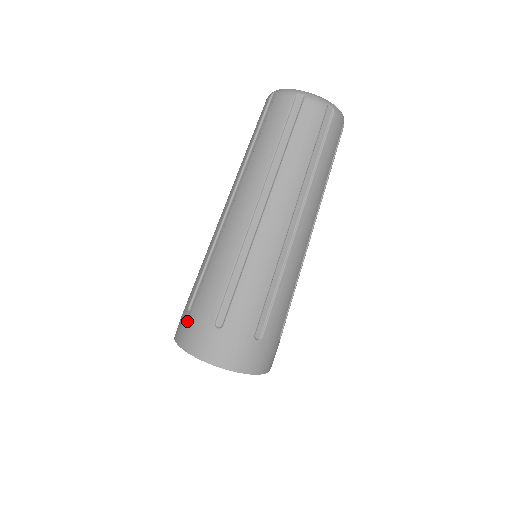
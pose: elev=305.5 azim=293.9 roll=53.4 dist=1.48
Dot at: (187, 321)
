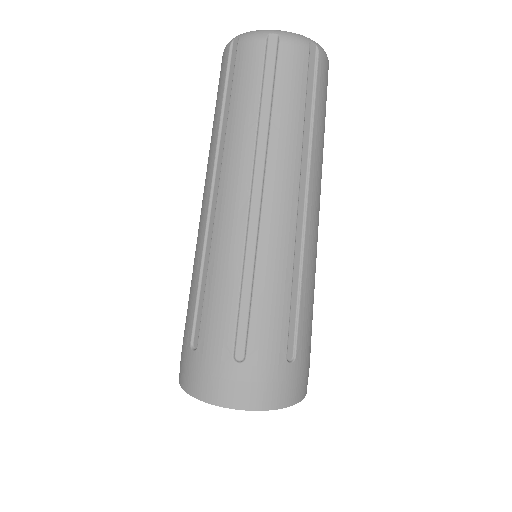
Dot at: (194, 362)
